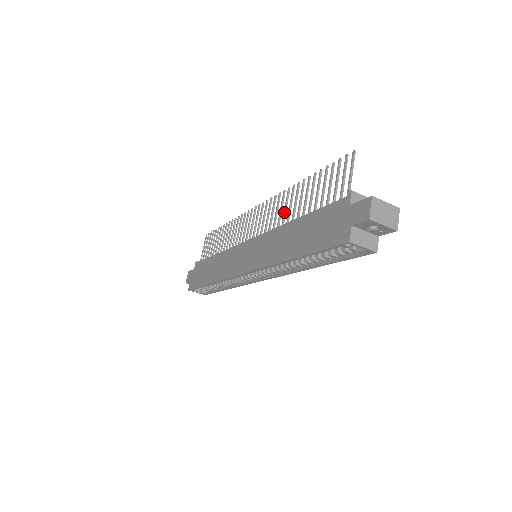
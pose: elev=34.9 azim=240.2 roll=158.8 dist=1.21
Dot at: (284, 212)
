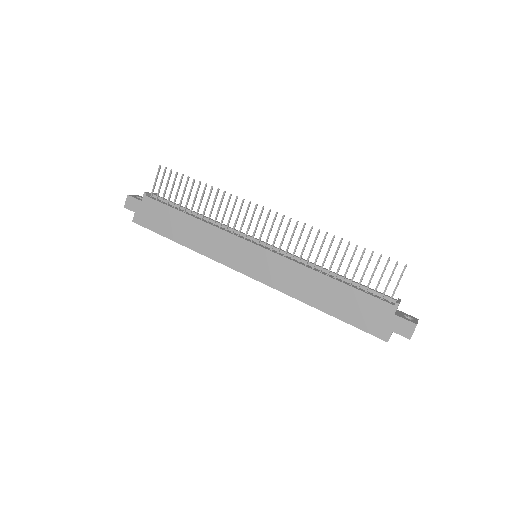
Dot at: occluded
